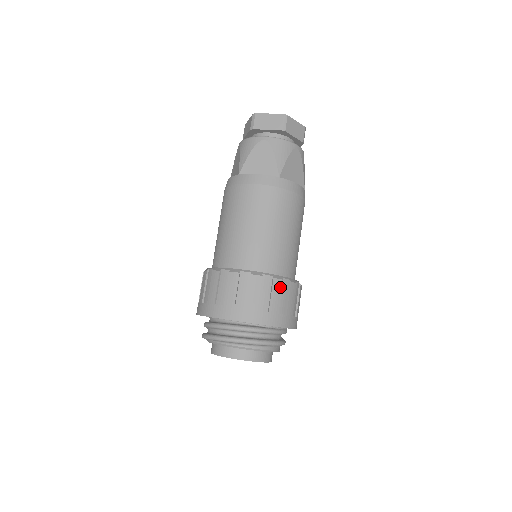
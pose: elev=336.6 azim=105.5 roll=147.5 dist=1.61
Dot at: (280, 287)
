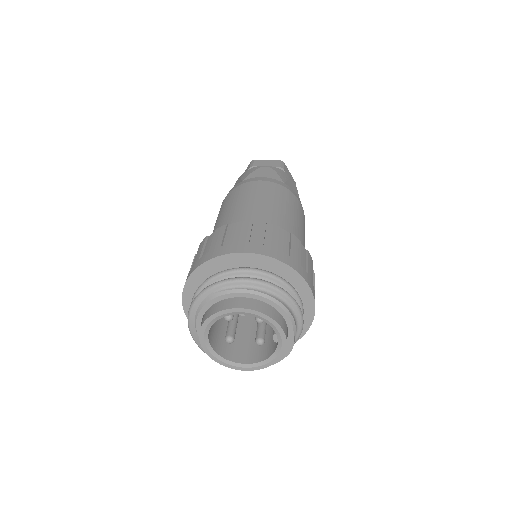
Dot at: (299, 244)
